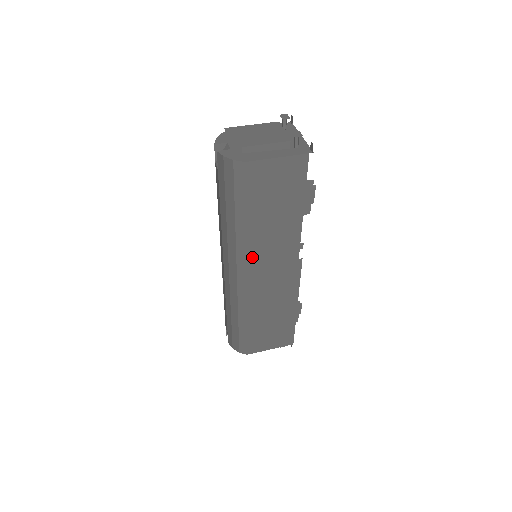
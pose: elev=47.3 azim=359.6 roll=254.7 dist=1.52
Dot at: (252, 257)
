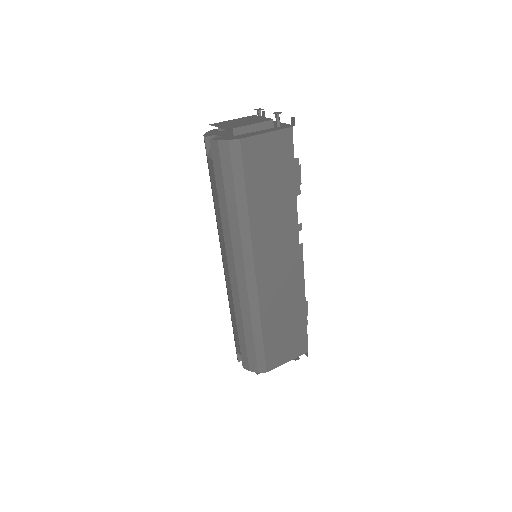
Dot at: (257, 246)
